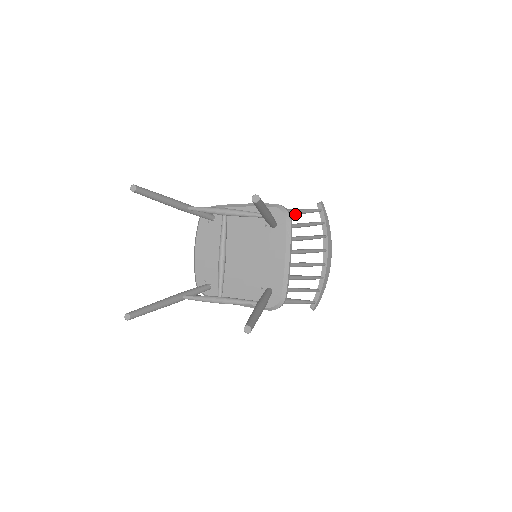
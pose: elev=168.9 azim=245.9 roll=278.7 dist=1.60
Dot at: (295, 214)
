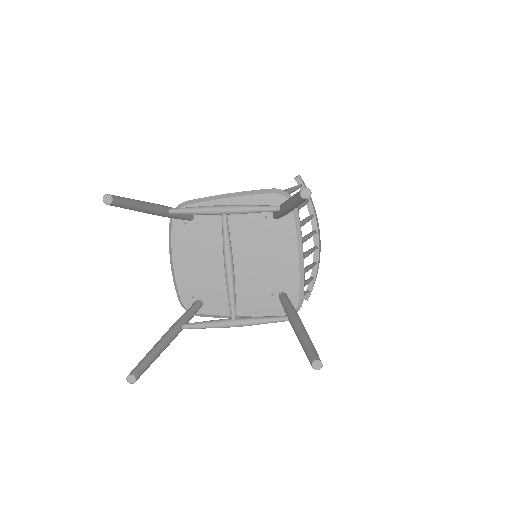
Dot at: occluded
